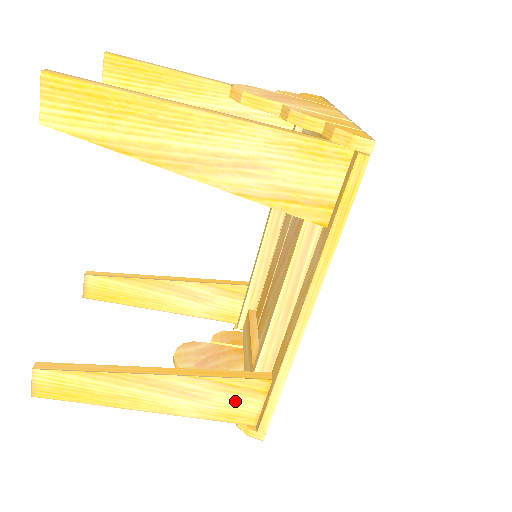
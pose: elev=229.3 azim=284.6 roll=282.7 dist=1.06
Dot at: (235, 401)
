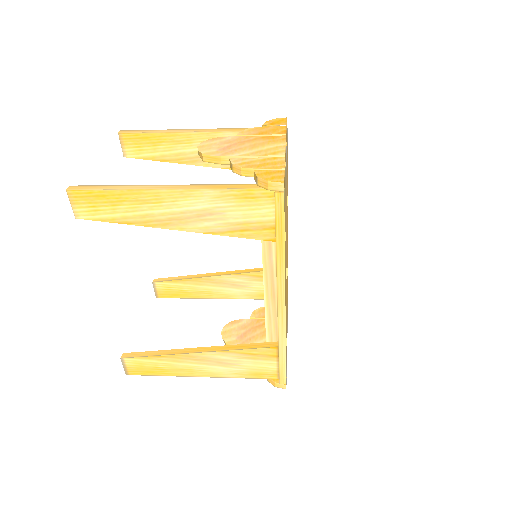
Dot at: (258, 364)
